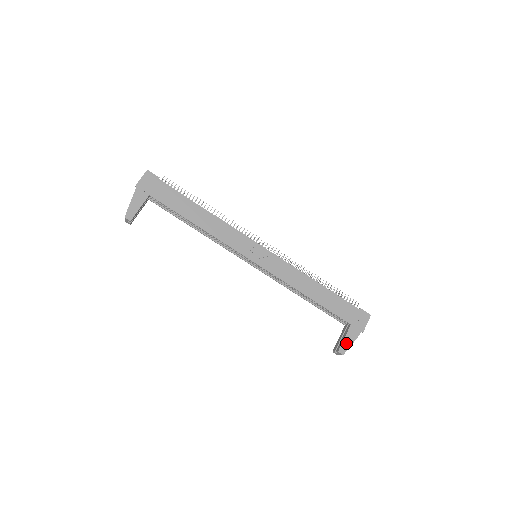
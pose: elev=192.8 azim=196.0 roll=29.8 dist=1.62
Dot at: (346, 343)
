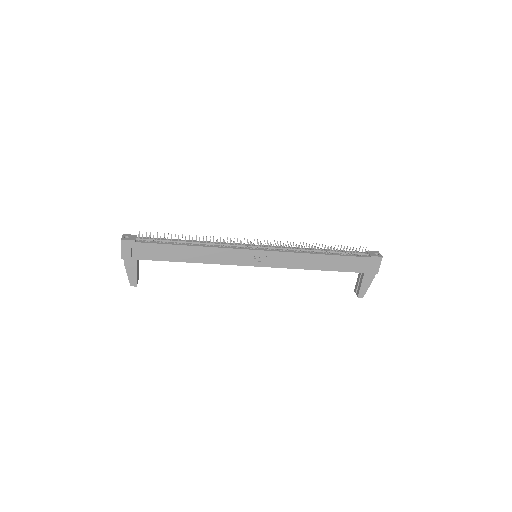
Dot at: (363, 288)
